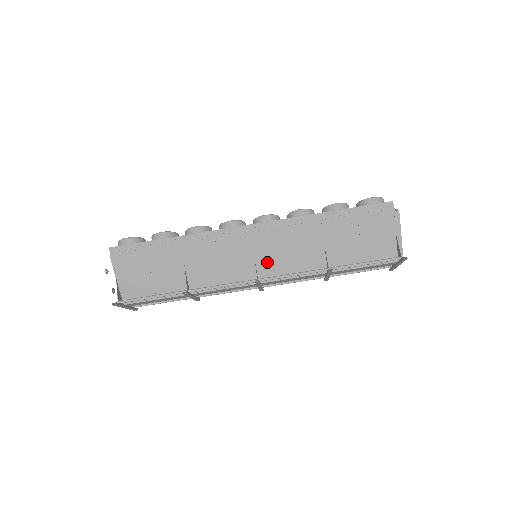
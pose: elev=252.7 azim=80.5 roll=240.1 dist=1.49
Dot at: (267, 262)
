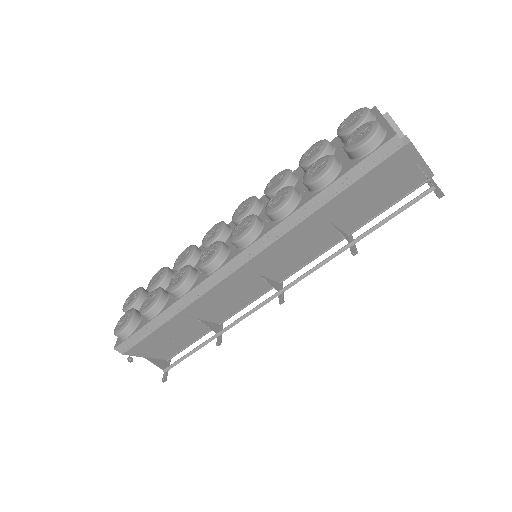
Dot at: (276, 269)
